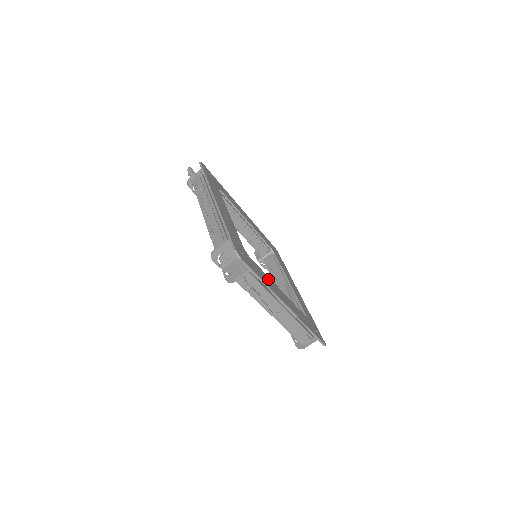
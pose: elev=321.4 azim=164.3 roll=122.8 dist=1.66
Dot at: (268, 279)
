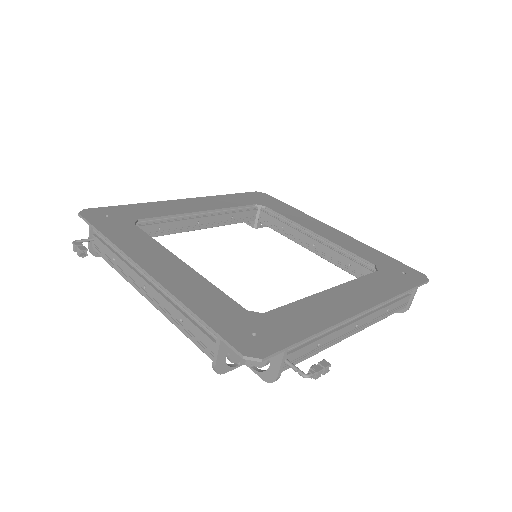
Dot at: (309, 306)
